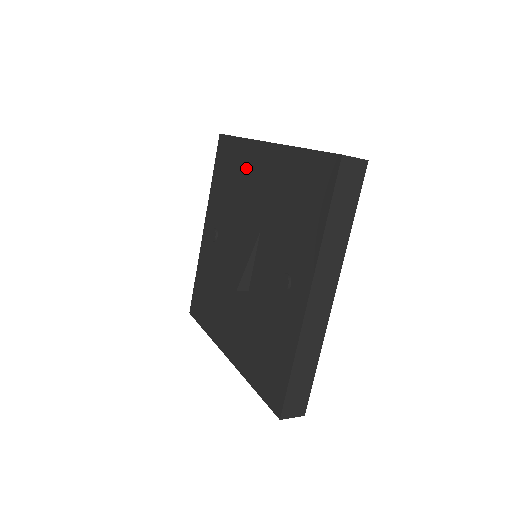
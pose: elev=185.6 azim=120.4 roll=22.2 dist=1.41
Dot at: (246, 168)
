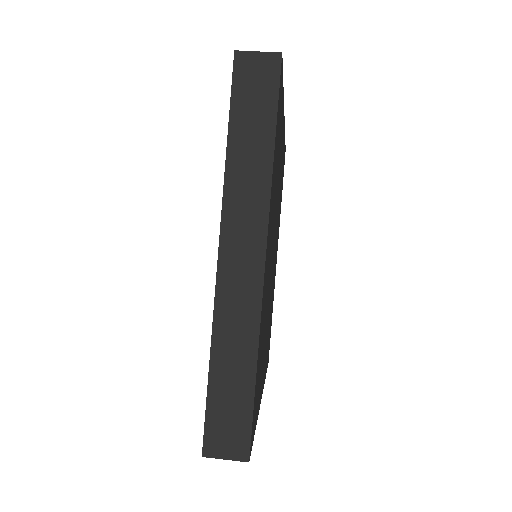
Dot at: occluded
